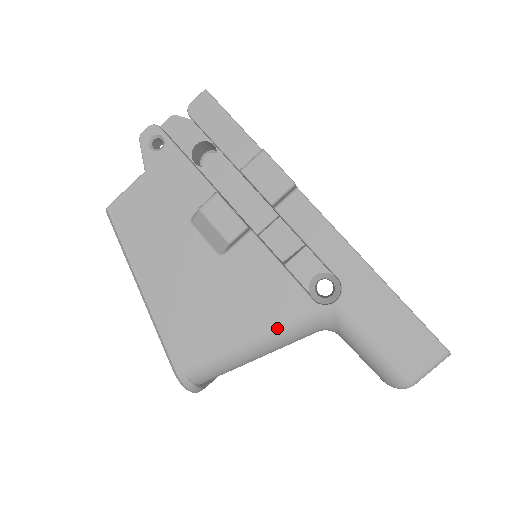
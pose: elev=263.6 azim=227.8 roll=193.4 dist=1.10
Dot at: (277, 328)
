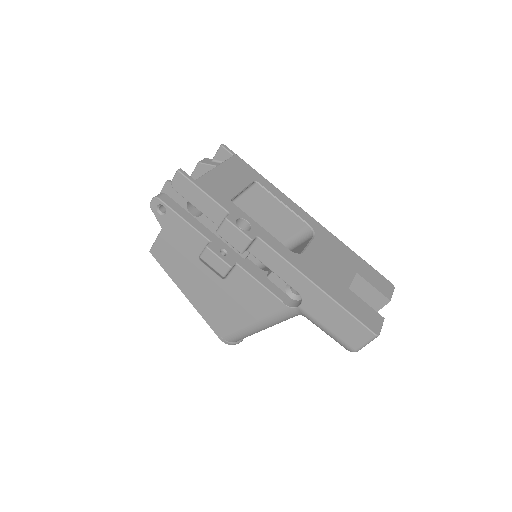
Dot at: (269, 319)
